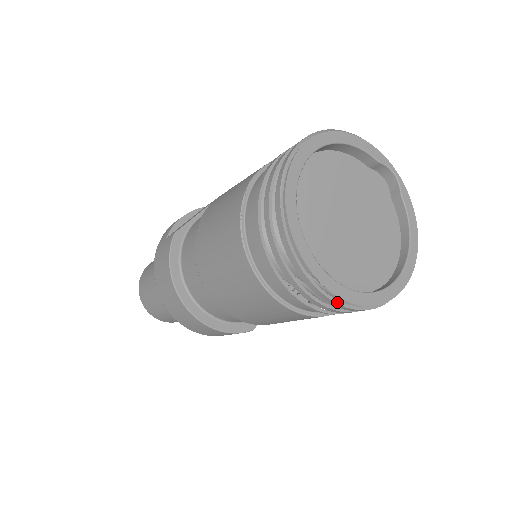
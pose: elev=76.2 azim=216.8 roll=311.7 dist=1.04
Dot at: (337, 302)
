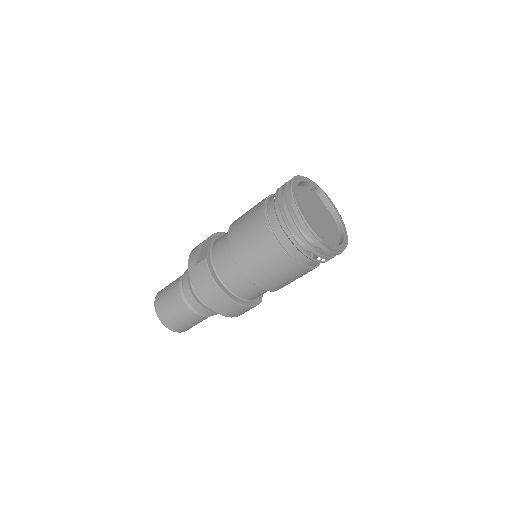
Dot at: (332, 252)
